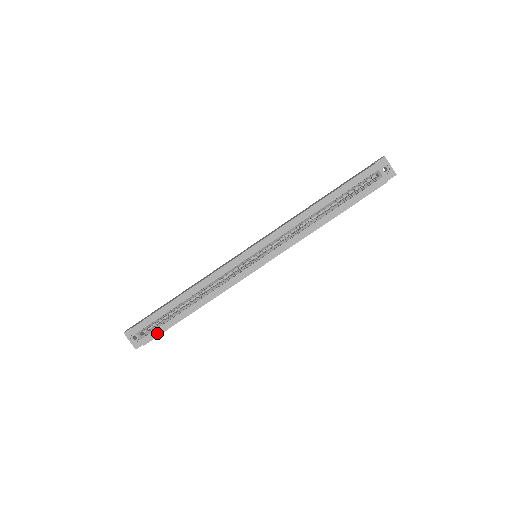
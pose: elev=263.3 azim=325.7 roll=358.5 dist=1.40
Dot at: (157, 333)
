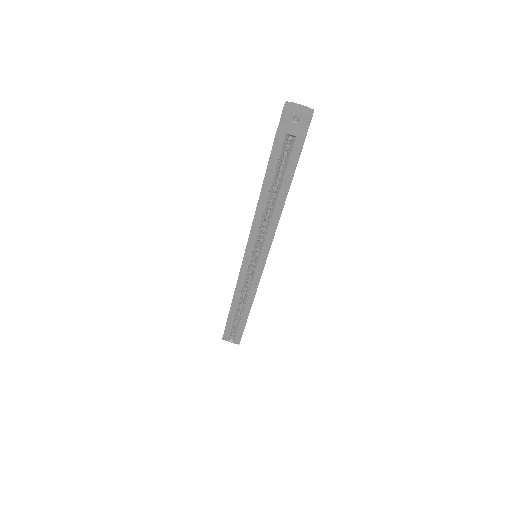
Dot at: (239, 336)
